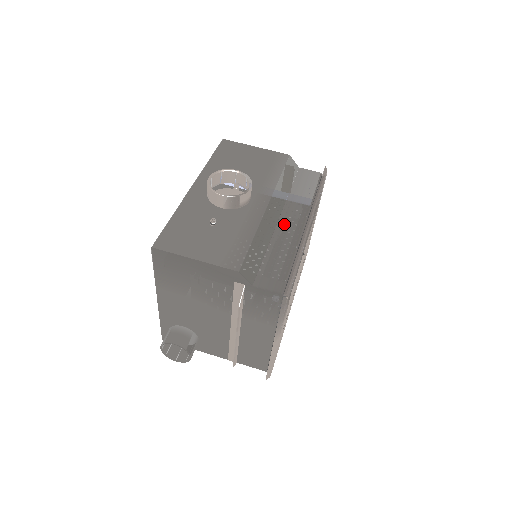
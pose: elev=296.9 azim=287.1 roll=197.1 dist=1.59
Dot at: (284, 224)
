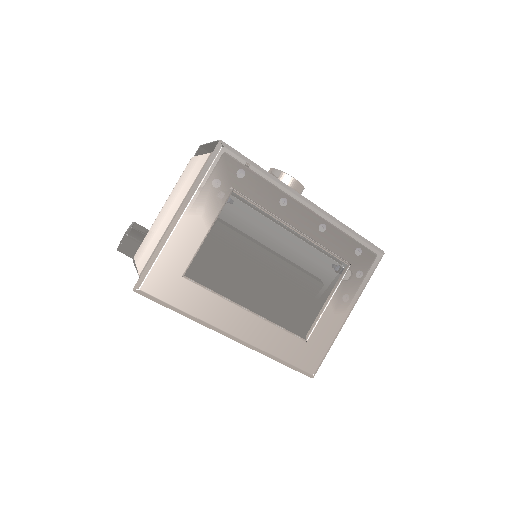
Dot at: occluded
